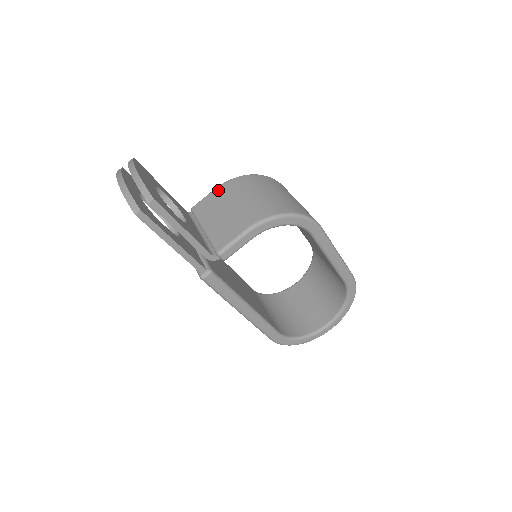
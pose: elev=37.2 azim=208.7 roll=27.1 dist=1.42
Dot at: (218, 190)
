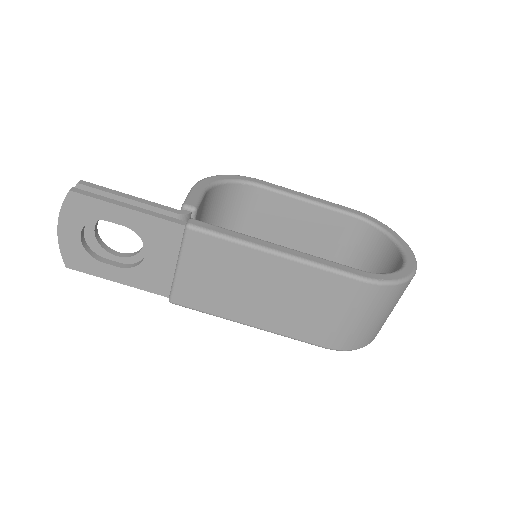
Dot at: occluded
